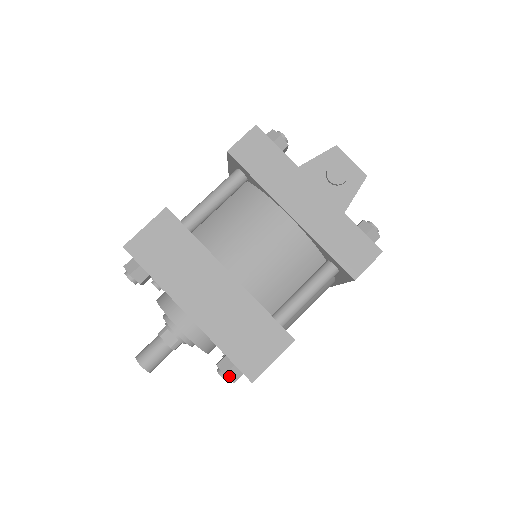
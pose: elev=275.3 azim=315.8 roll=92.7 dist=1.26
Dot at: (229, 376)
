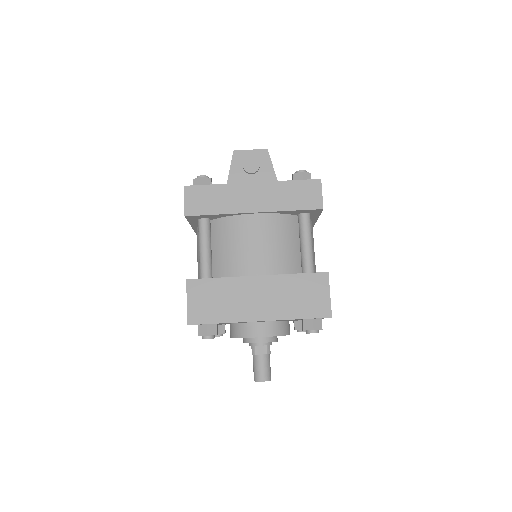
Dot at: (316, 328)
